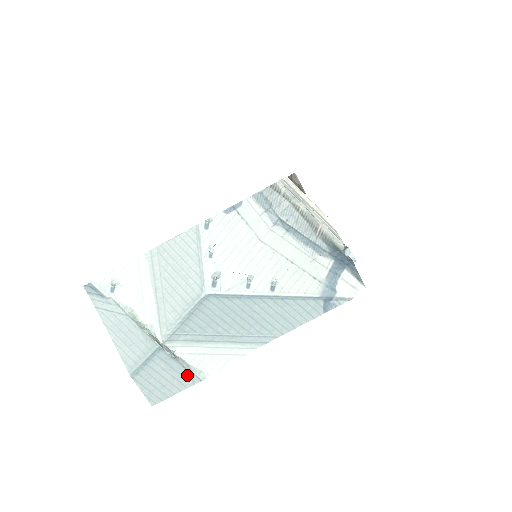
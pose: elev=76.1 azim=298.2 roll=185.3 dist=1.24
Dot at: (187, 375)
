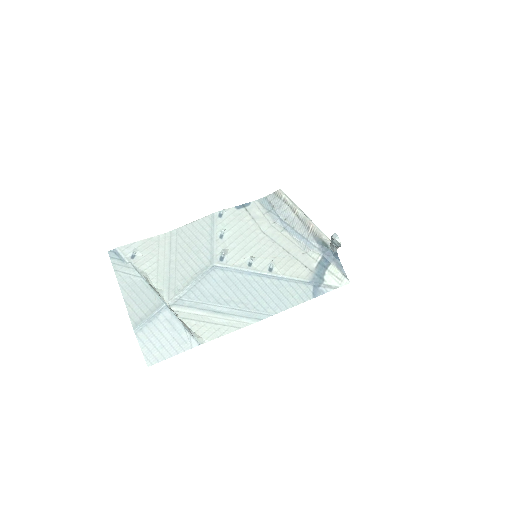
Dot at: (187, 337)
